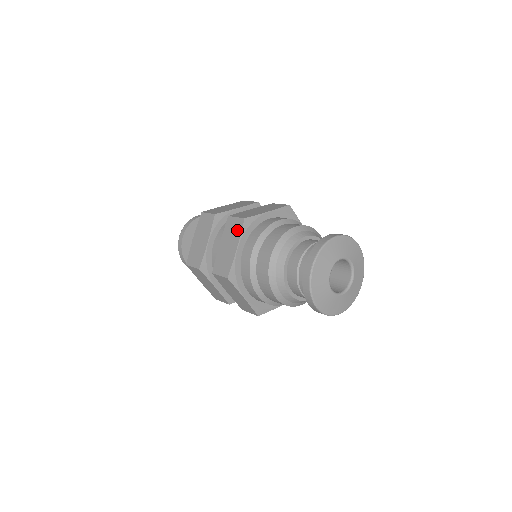
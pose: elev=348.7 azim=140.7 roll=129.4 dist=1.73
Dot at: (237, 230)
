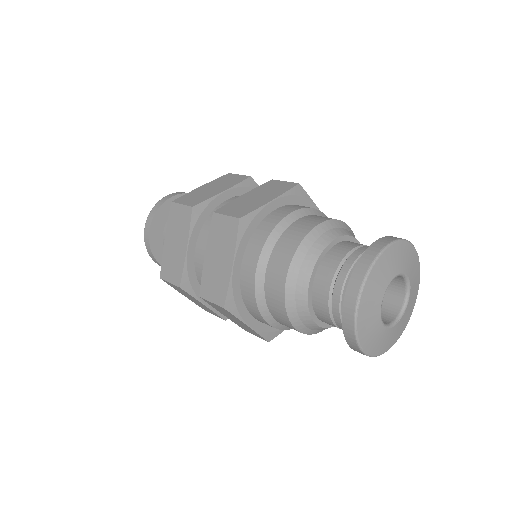
Dot at: (281, 188)
